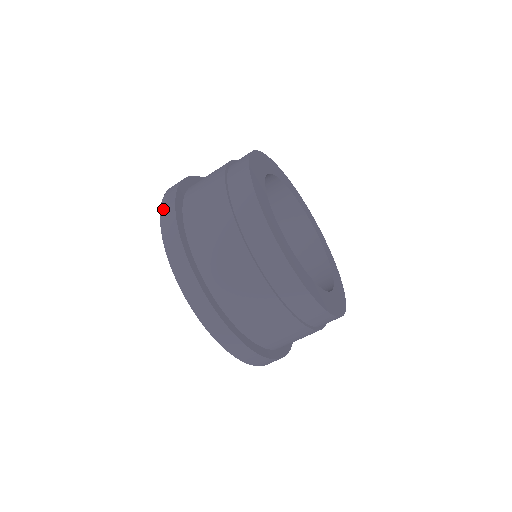
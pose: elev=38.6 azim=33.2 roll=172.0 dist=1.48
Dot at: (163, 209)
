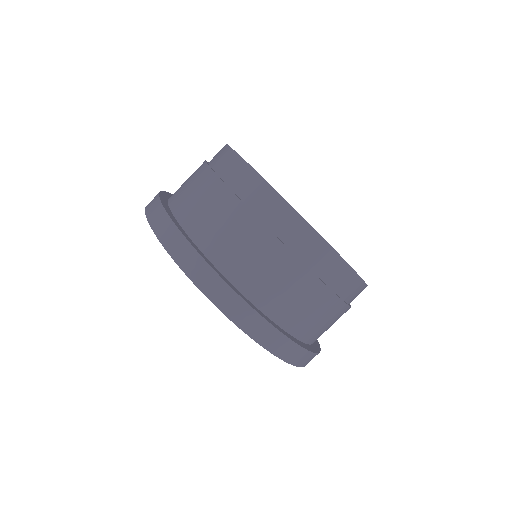
Dot at: (151, 219)
